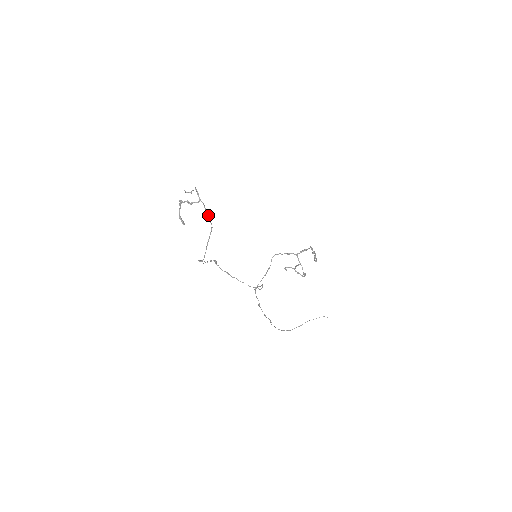
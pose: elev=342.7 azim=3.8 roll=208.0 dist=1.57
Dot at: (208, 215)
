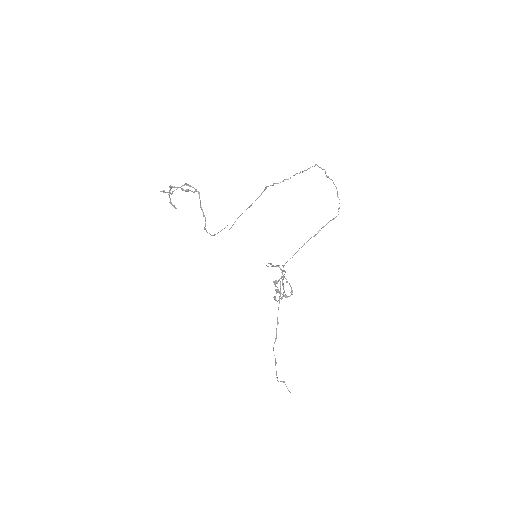
Dot at: (202, 209)
